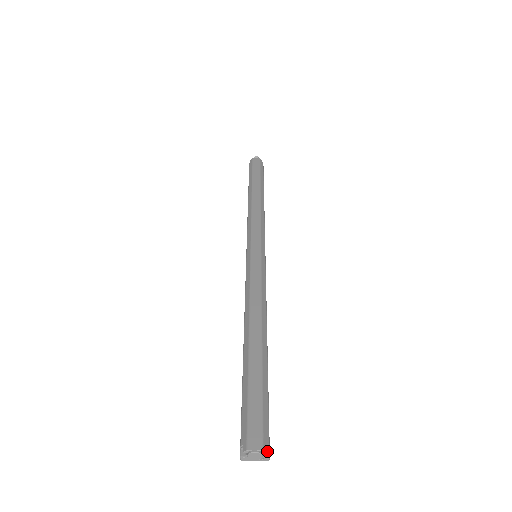
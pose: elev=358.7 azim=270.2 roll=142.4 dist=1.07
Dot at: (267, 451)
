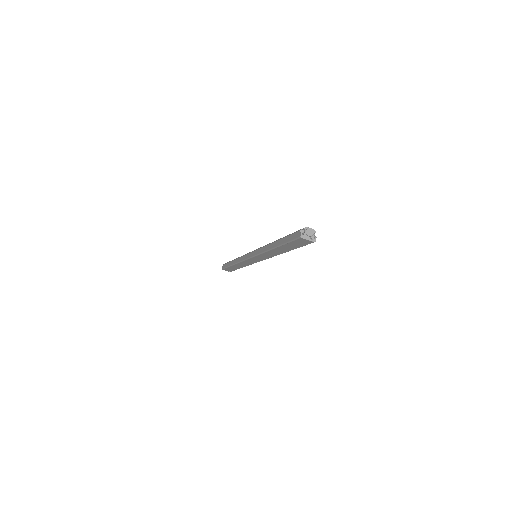
Dot at: (314, 237)
